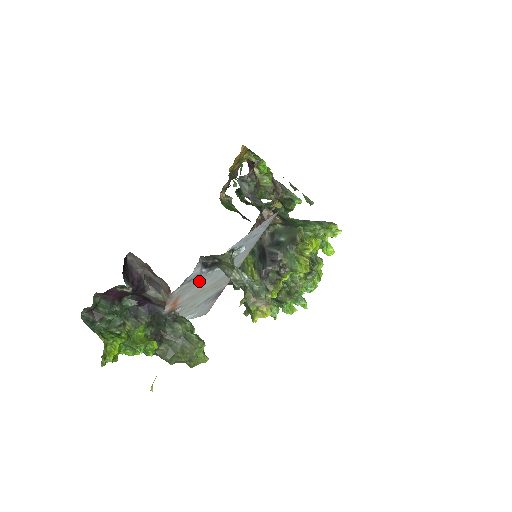
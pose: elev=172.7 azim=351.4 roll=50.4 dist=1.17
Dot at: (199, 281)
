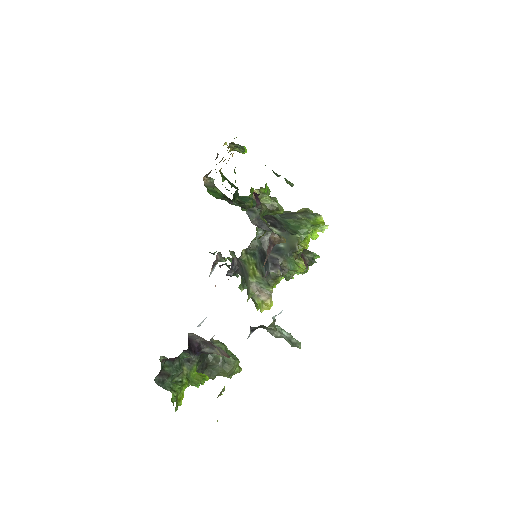
Dot at: occluded
